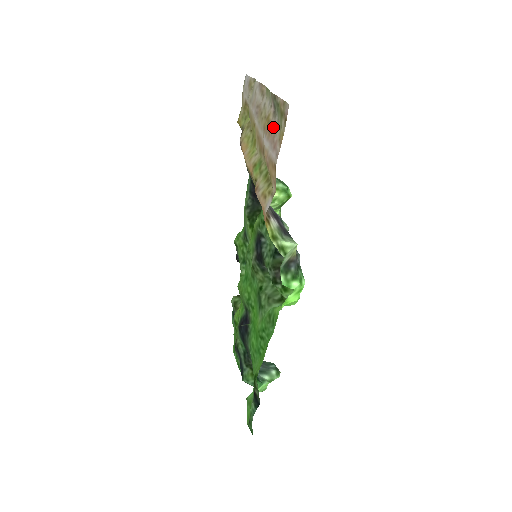
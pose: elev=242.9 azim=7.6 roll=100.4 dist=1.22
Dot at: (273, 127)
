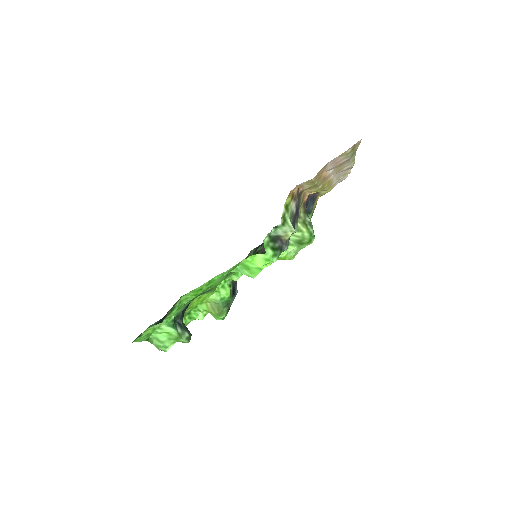
Dot at: (342, 162)
